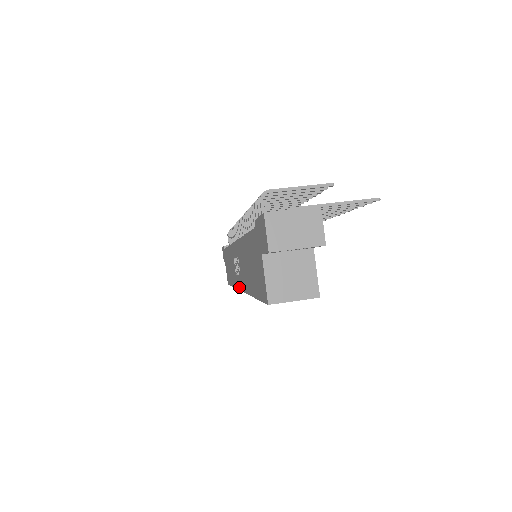
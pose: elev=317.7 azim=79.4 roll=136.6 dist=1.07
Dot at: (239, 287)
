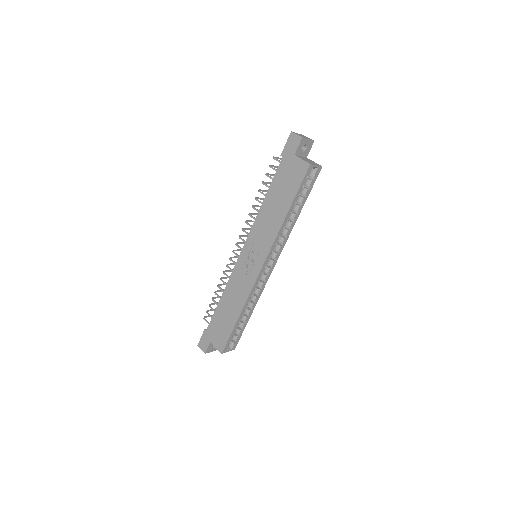
Dot at: (259, 268)
